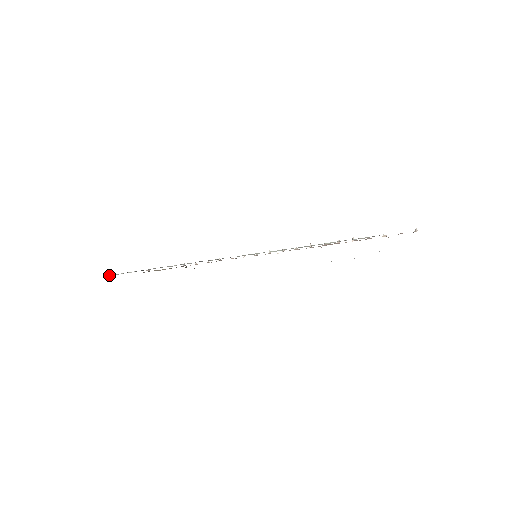
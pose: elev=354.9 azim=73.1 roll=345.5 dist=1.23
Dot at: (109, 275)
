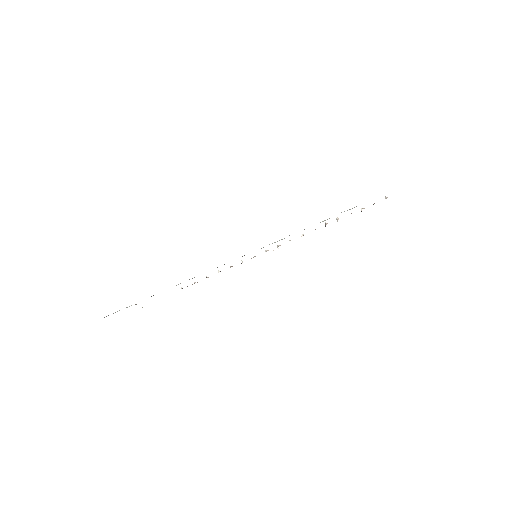
Dot at: (104, 317)
